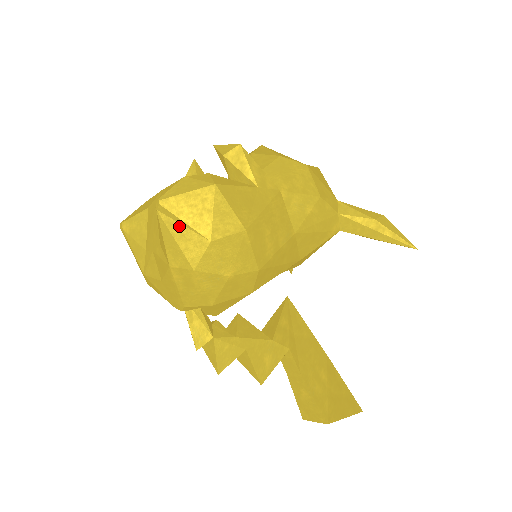
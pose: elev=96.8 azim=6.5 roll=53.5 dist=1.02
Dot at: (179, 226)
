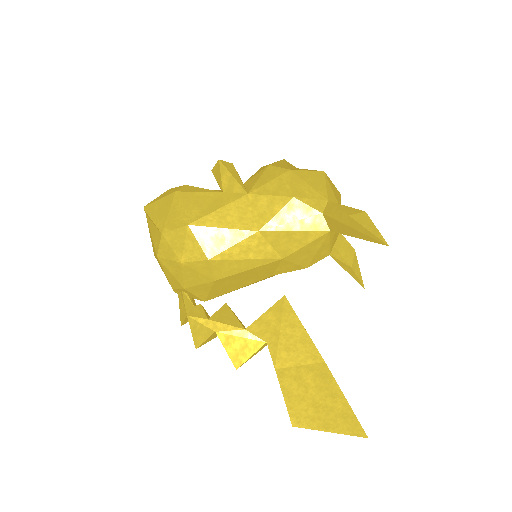
Dot at: (152, 224)
